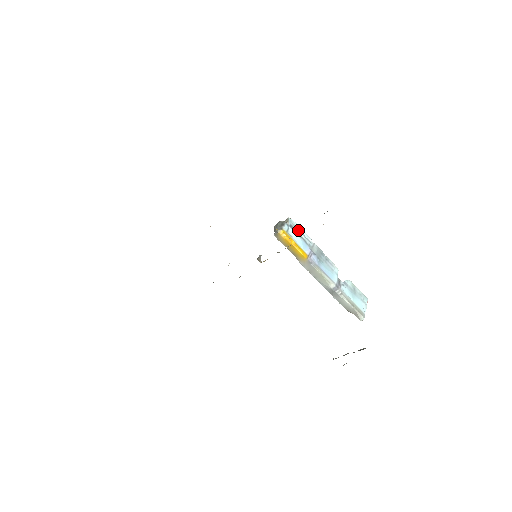
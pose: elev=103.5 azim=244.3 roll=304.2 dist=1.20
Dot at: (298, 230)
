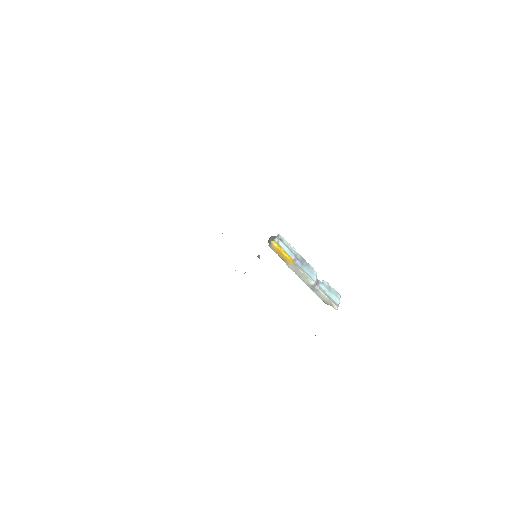
Dot at: (286, 243)
